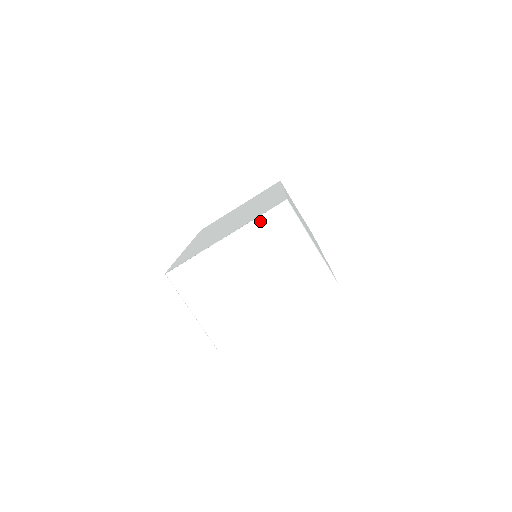
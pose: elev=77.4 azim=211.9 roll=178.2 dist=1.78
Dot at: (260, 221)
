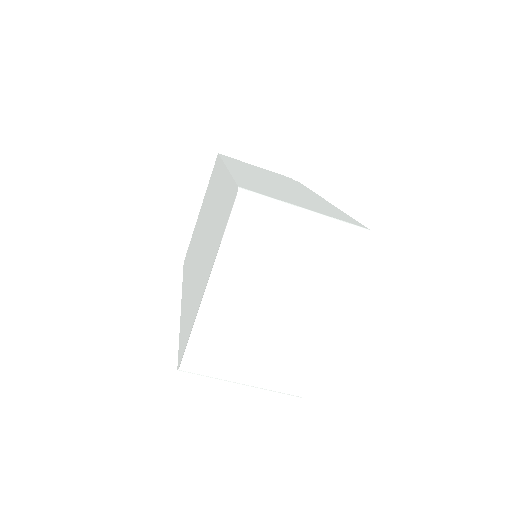
Dot at: (229, 237)
